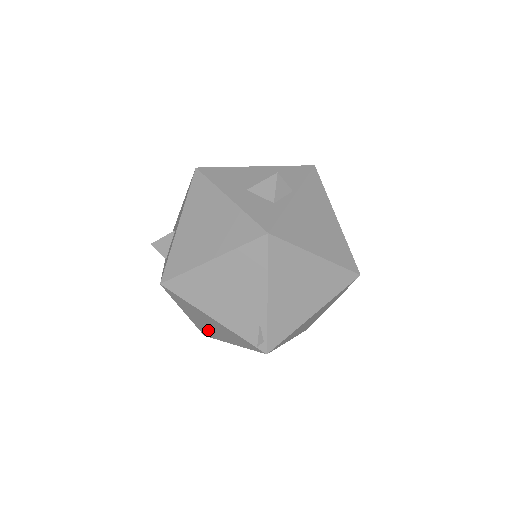
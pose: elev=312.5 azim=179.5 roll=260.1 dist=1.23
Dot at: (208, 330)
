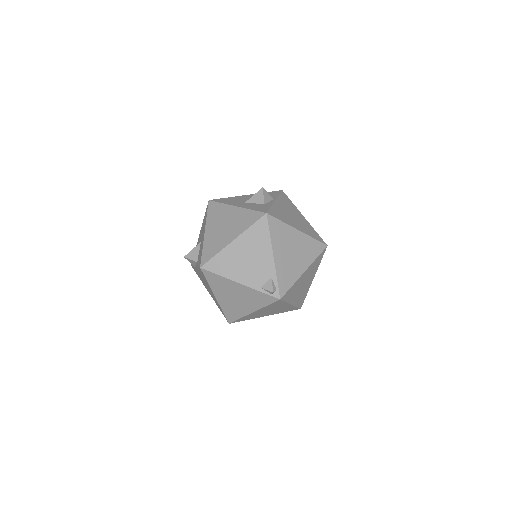
Dot at: (233, 309)
